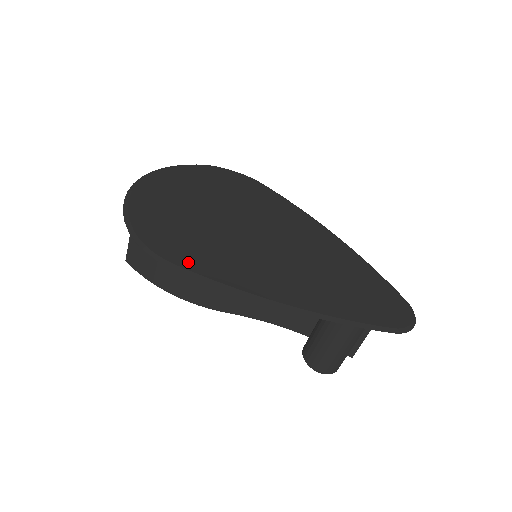
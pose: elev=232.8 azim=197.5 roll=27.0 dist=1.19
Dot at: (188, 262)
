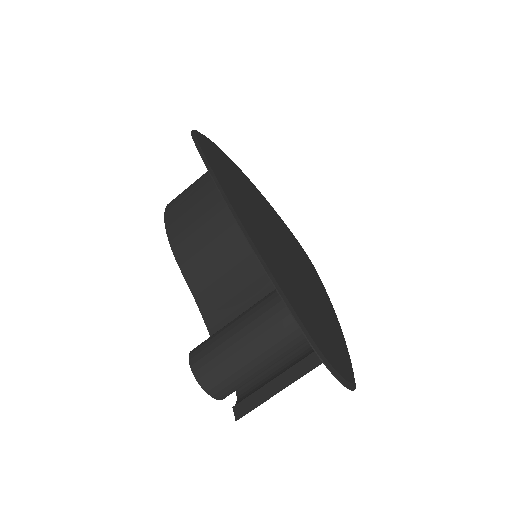
Dot at: (208, 155)
